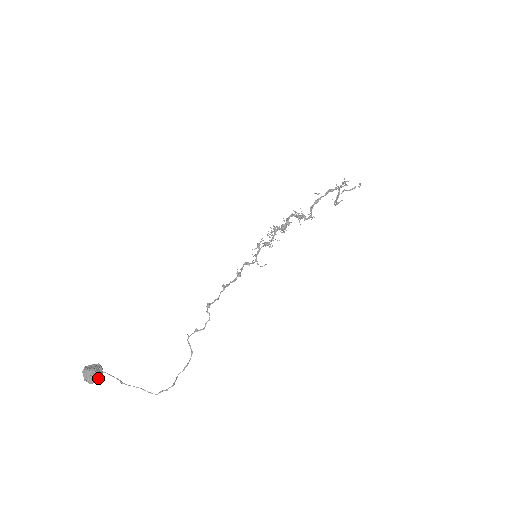
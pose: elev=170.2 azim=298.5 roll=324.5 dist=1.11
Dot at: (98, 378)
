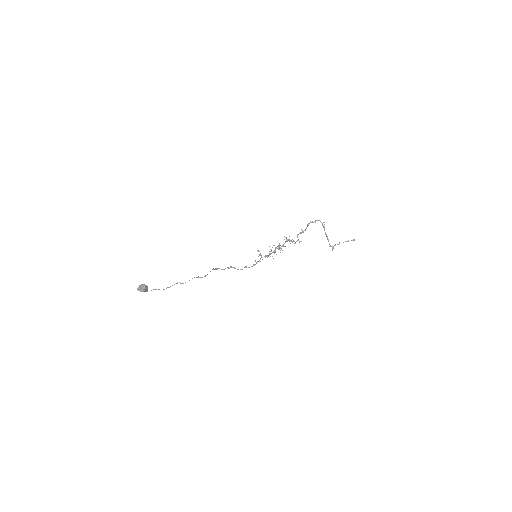
Dot at: (143, 285)
